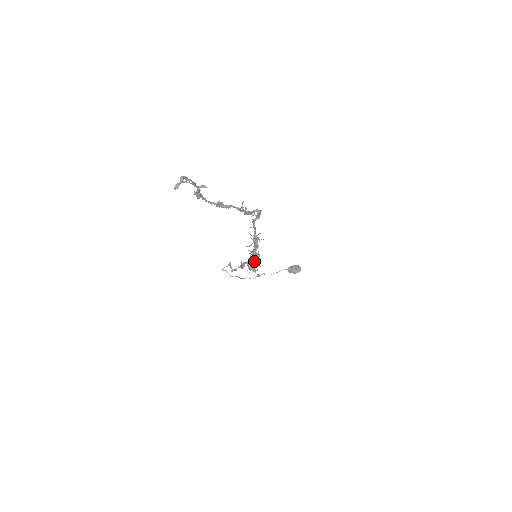
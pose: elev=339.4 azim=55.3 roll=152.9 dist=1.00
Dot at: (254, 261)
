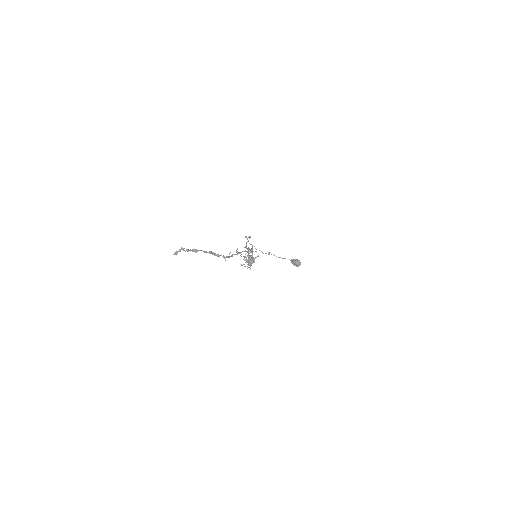
Dot at: occluded
